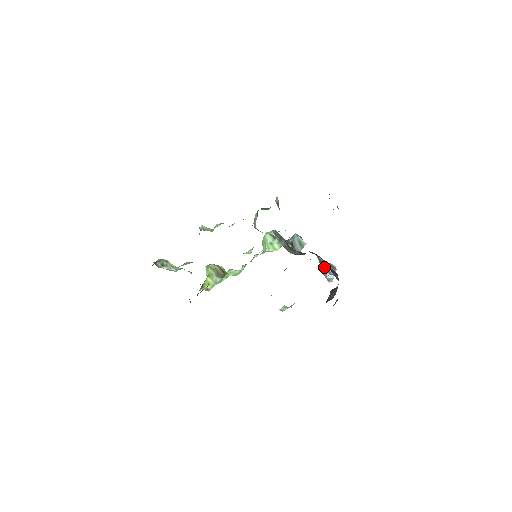
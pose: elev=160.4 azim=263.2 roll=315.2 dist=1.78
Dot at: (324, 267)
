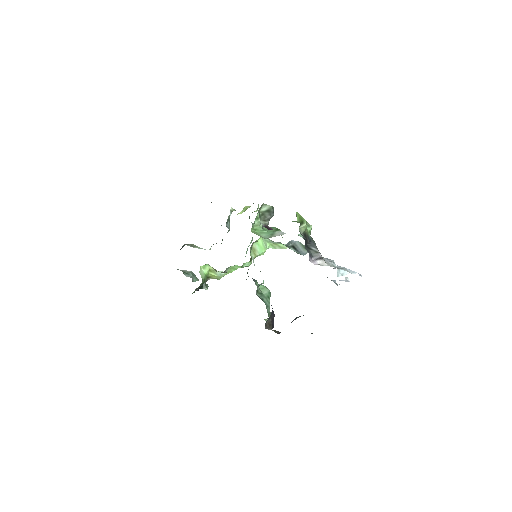
Dot at: occluded
